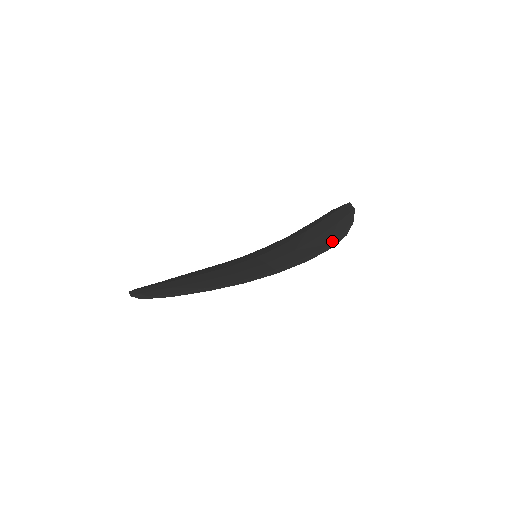
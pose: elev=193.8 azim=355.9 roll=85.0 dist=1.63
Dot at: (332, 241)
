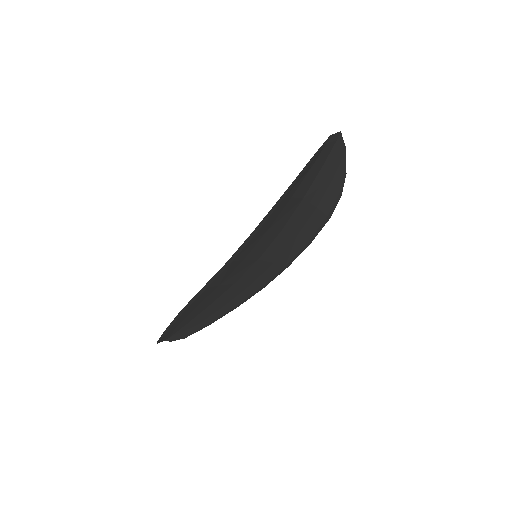
Dot at: (285, 192)
